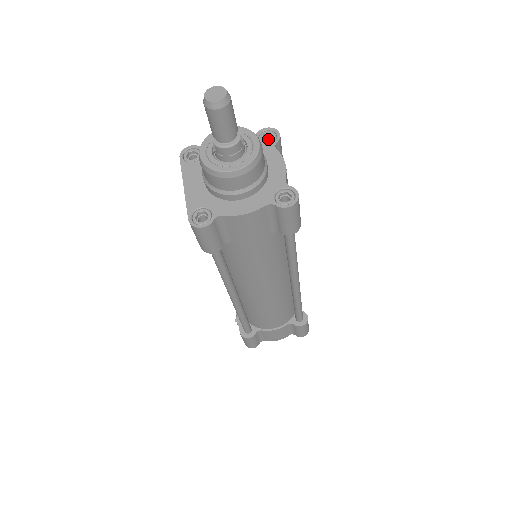
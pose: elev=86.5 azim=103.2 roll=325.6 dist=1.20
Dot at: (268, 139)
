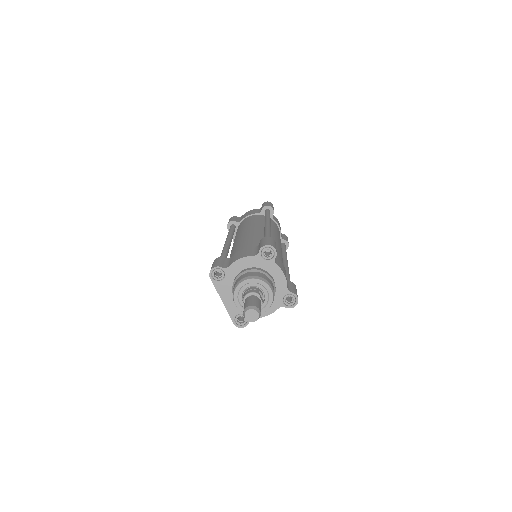
Dot at: (267, 249)
